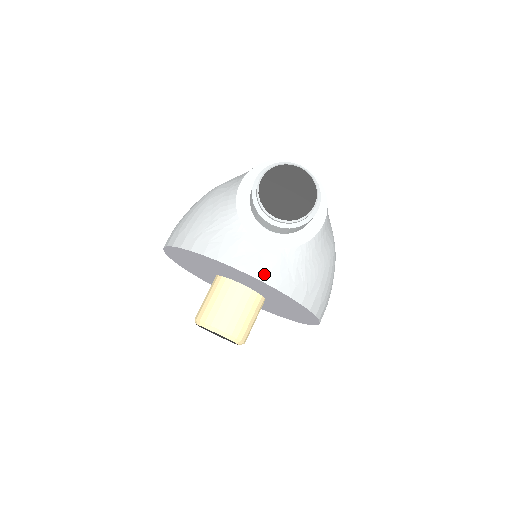
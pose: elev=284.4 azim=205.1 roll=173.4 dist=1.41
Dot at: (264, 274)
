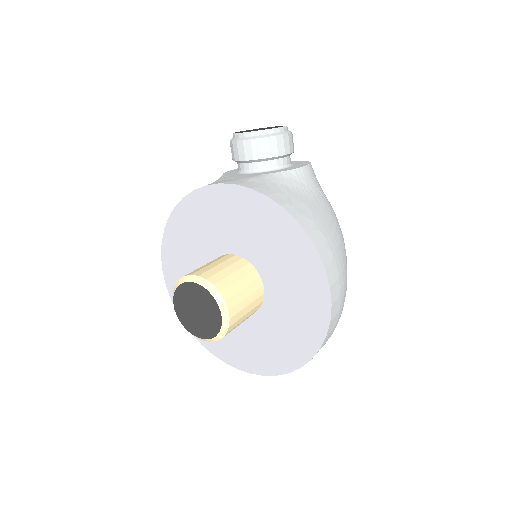
Dot at: (237, 182)
